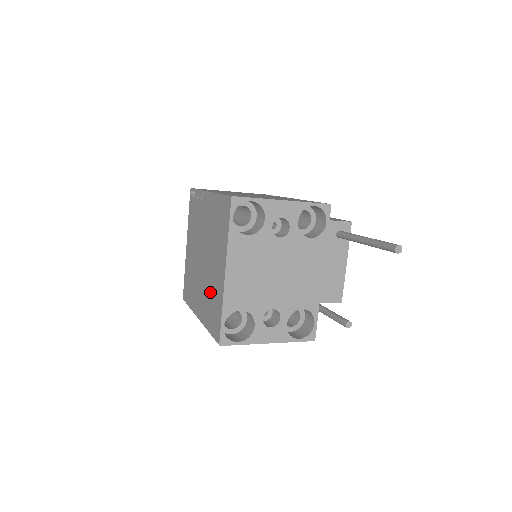
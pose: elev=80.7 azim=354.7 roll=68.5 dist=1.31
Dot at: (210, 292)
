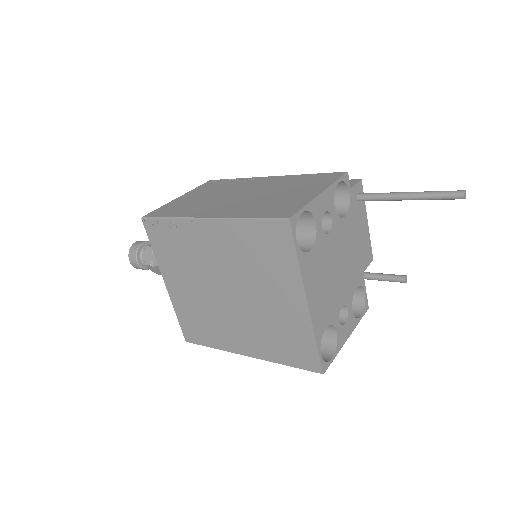
Dot at: (271, 327)
